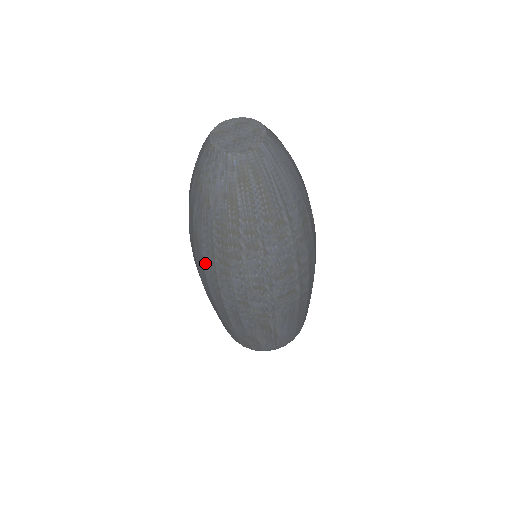
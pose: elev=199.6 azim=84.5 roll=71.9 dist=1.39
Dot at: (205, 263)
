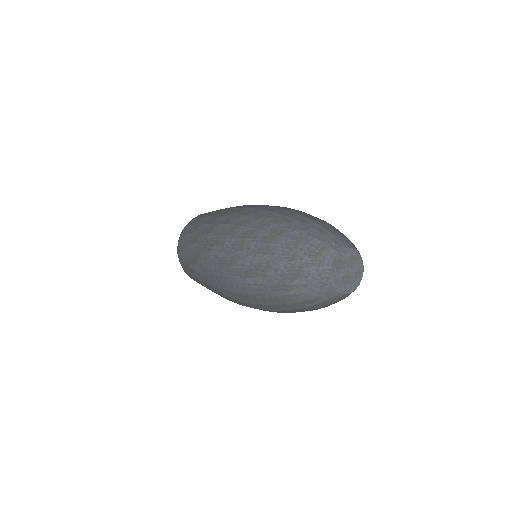
Dot at: (238, 284)
